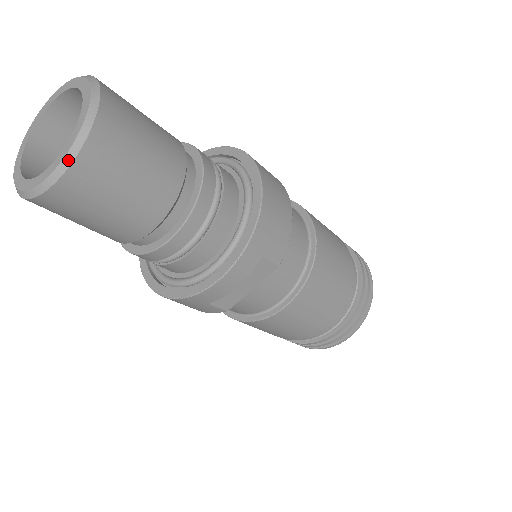
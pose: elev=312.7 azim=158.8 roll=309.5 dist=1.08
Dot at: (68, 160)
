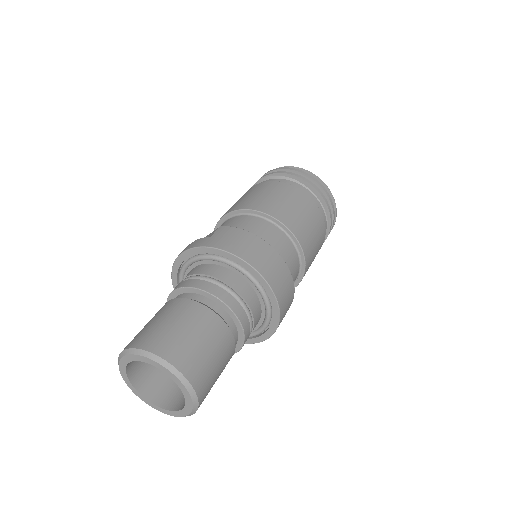
Dot at: (191, 414)
